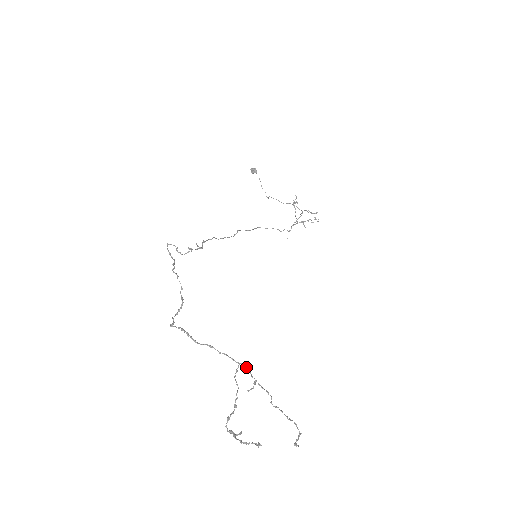
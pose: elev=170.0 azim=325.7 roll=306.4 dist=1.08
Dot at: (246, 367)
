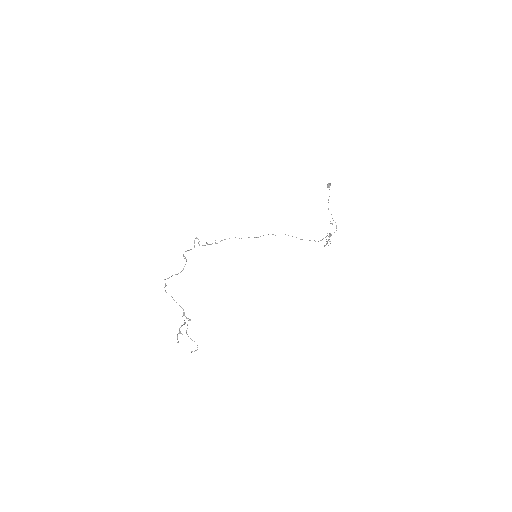
Dot at: occluded
